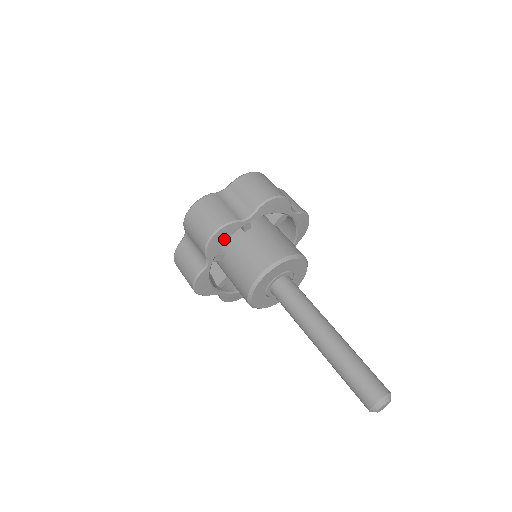
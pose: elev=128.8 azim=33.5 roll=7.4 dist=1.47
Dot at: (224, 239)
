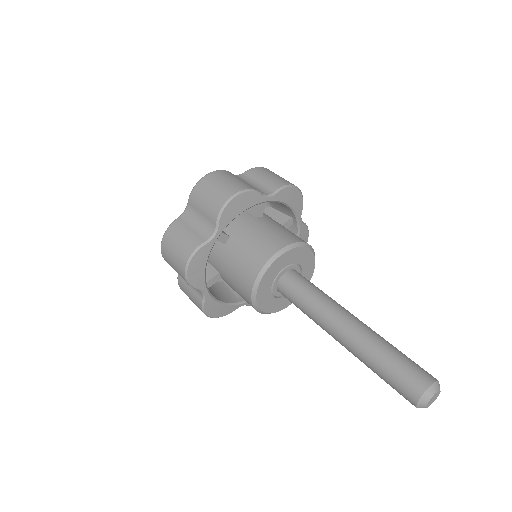
Dot at: (241, 209)
